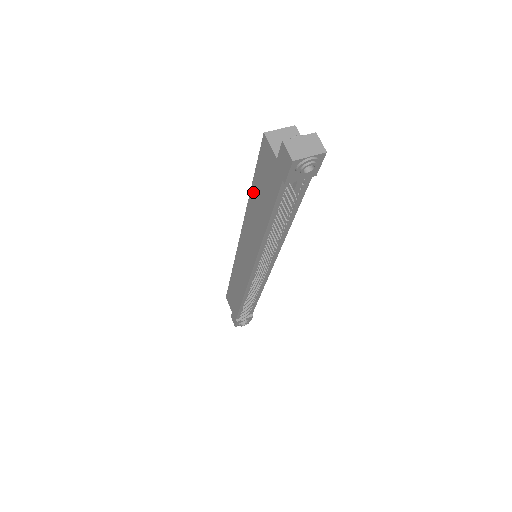
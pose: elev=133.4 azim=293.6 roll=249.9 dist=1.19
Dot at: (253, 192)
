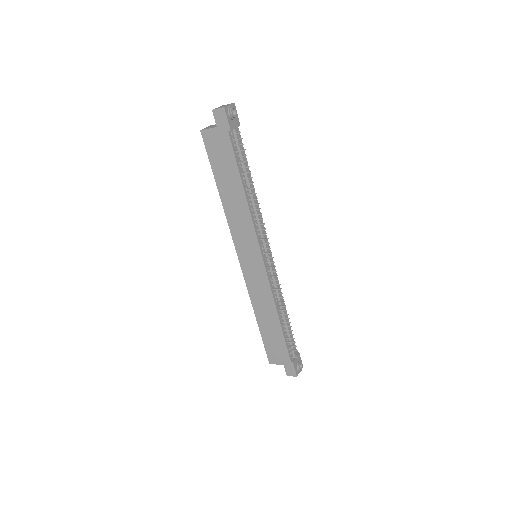
Dot at: (220, 186)
